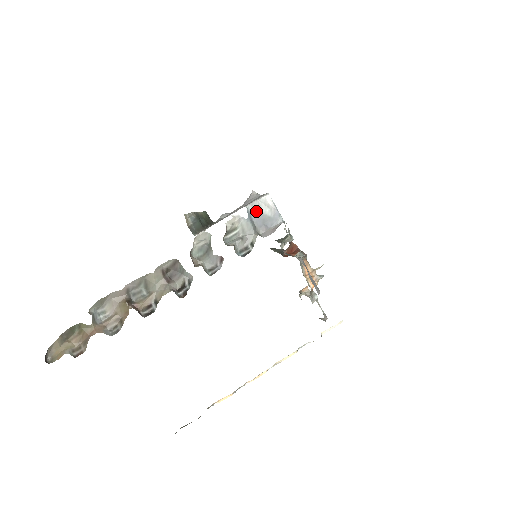
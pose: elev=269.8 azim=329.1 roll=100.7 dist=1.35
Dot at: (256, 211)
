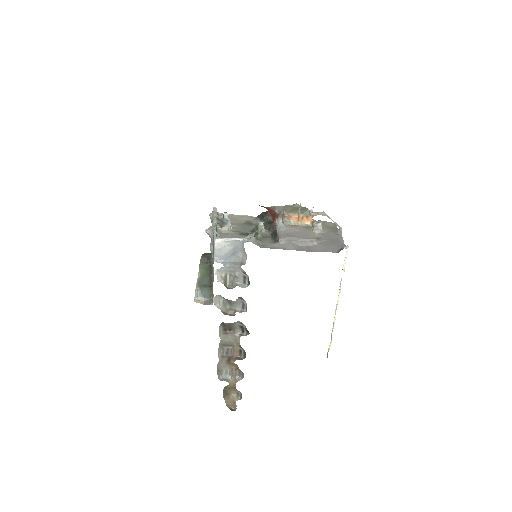
Dot at: (222, 256)
